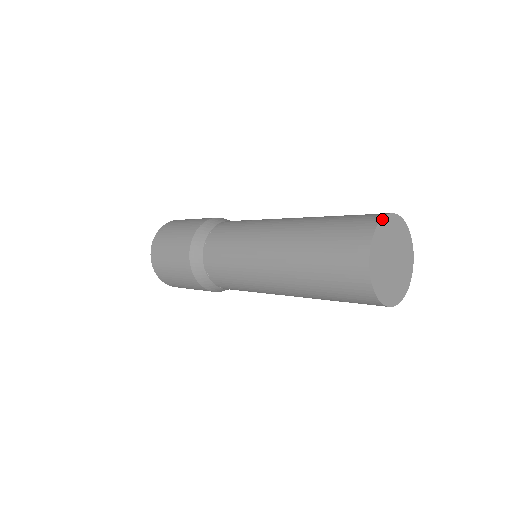
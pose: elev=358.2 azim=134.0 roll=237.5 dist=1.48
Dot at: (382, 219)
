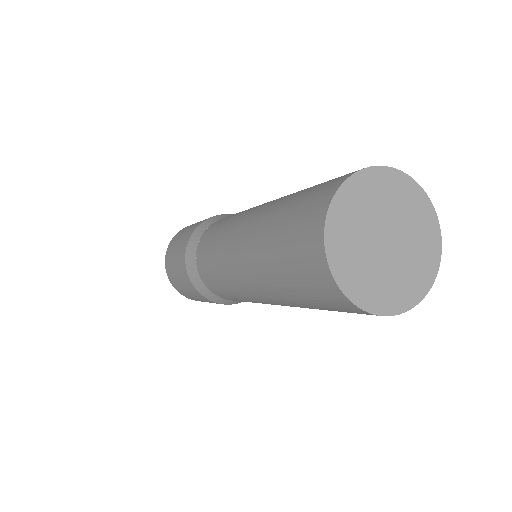
Dot at: (375, 167)
